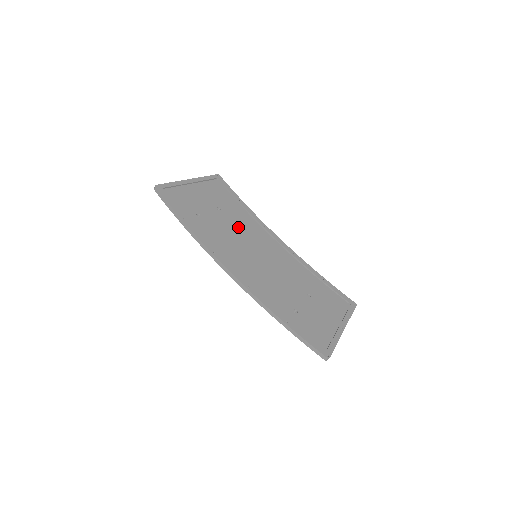
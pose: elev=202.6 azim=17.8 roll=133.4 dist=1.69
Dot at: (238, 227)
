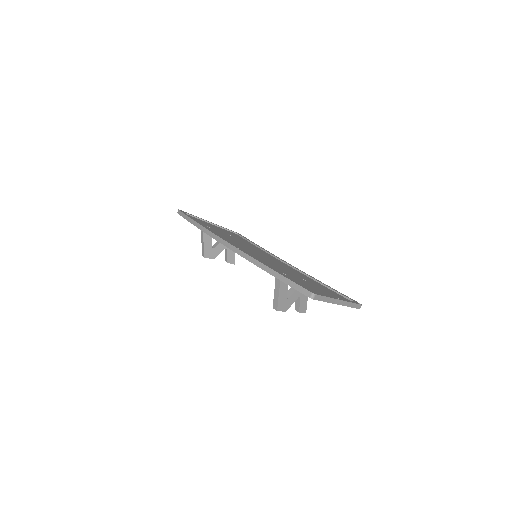
Dot at: occluded
